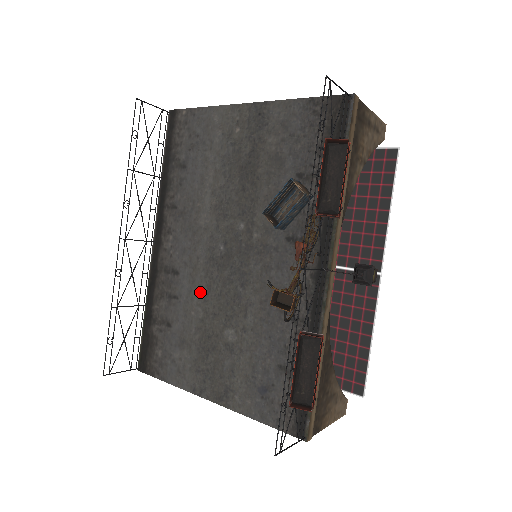
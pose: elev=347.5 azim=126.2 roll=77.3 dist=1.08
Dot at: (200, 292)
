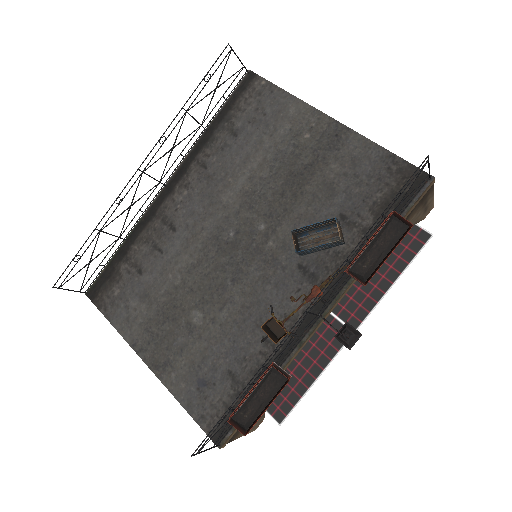
Dot at: (188, 261)
